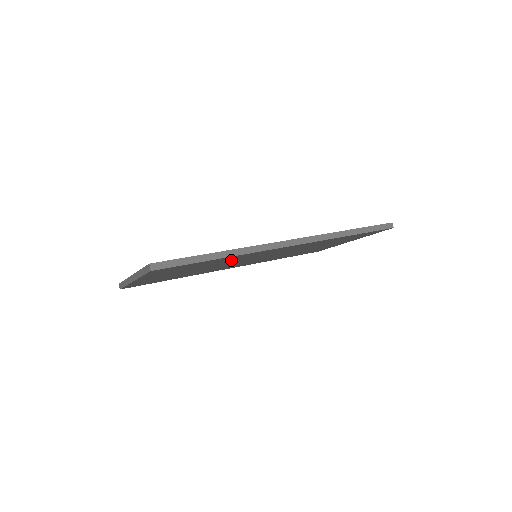
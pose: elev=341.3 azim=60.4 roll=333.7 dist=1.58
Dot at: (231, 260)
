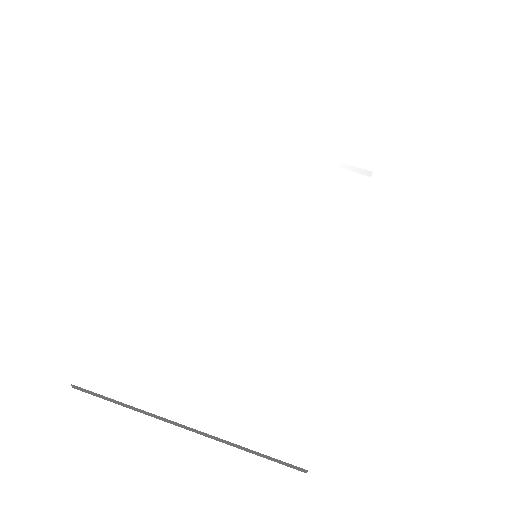
Dot at: occluded
